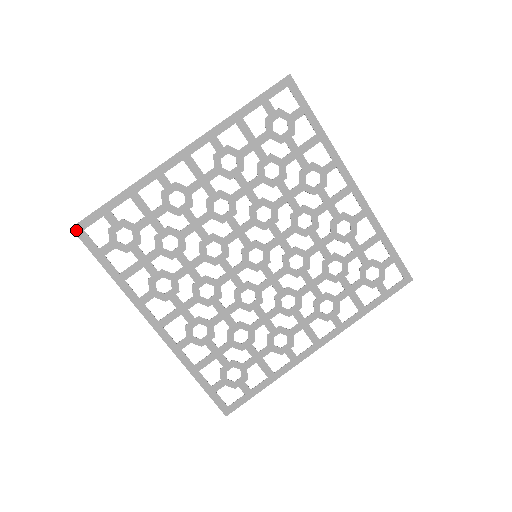
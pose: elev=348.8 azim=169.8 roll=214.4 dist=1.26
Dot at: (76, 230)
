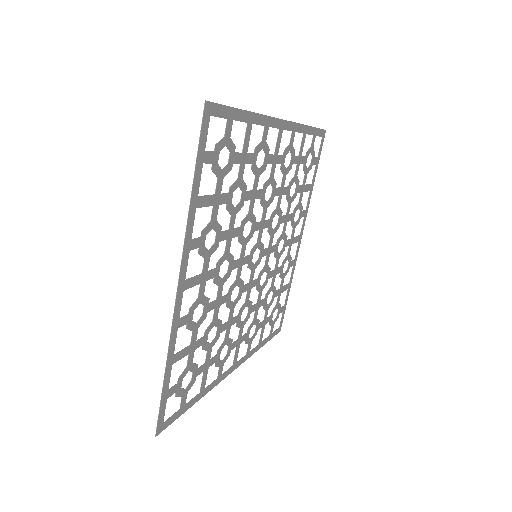
Dot at: (159, 432)
